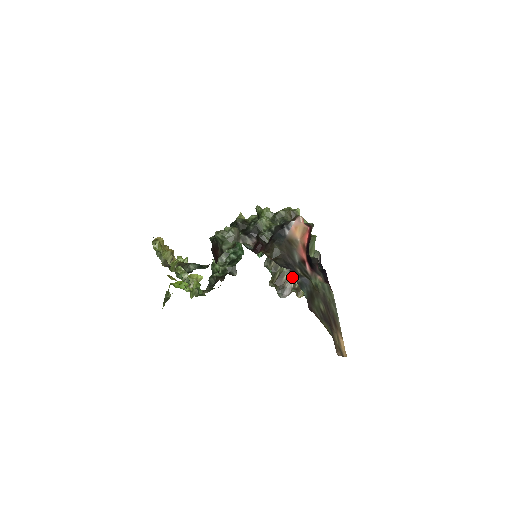
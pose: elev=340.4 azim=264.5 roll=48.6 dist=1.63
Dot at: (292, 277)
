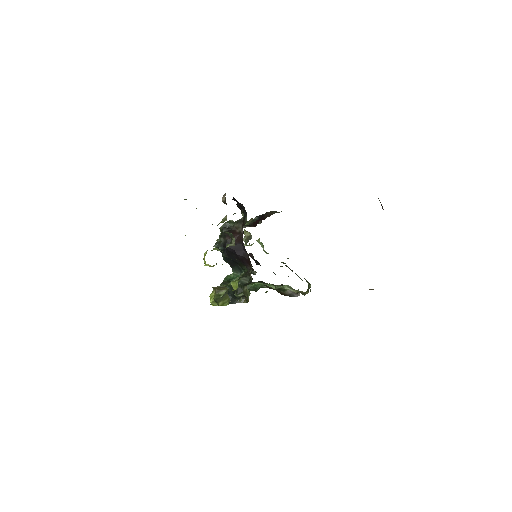
Dot at: occluded
